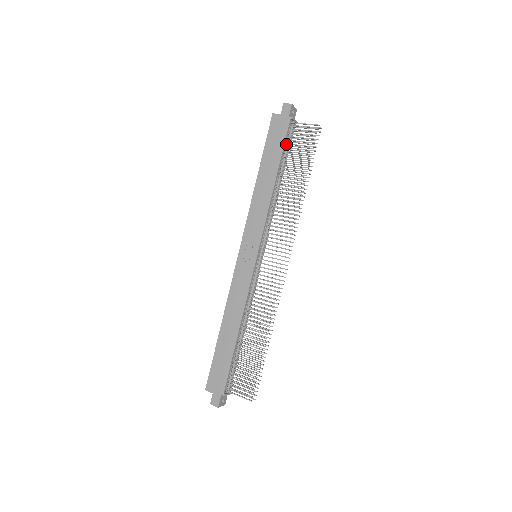
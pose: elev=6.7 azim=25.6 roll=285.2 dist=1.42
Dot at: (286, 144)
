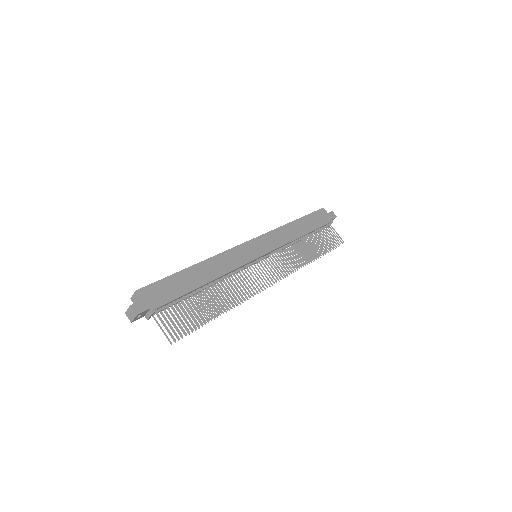
Dot at: (319, 228)
